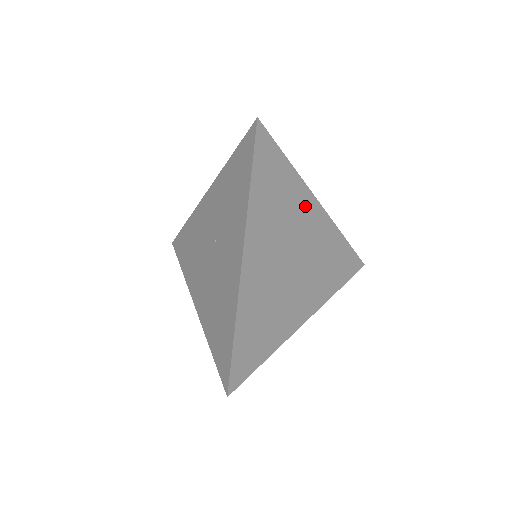
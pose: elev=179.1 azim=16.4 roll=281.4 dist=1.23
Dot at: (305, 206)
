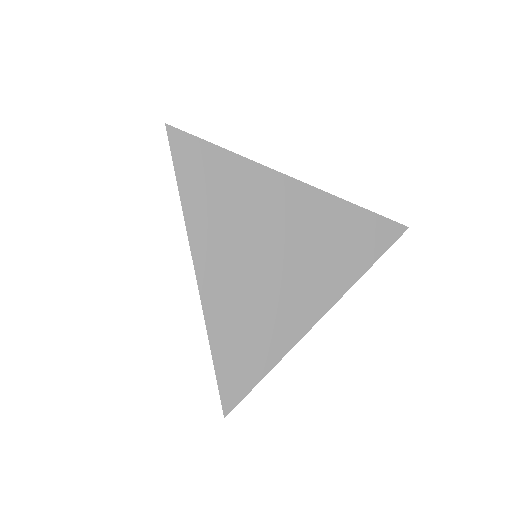
Dot at: (274, 191)
